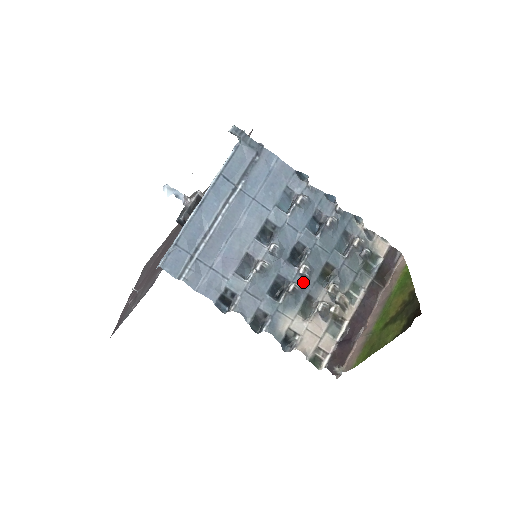
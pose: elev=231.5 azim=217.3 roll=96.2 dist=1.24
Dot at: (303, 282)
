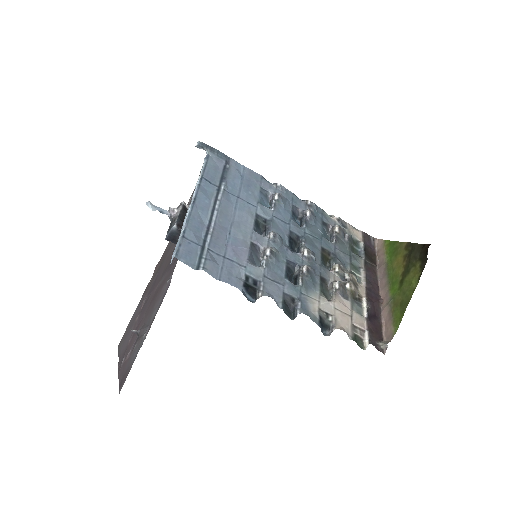
Dot at: (311, 266)
